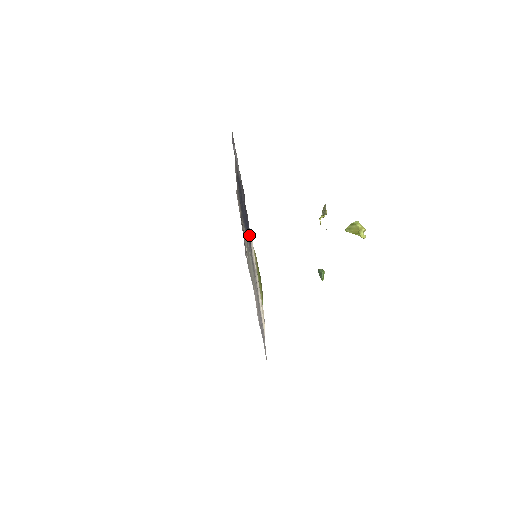
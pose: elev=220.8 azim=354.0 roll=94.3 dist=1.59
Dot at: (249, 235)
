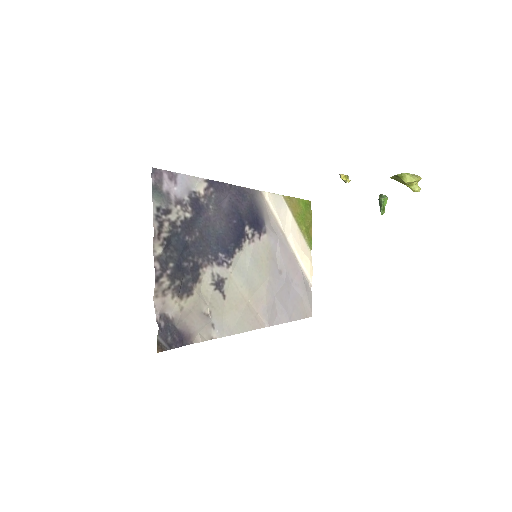
Dot at: (253, 216)
